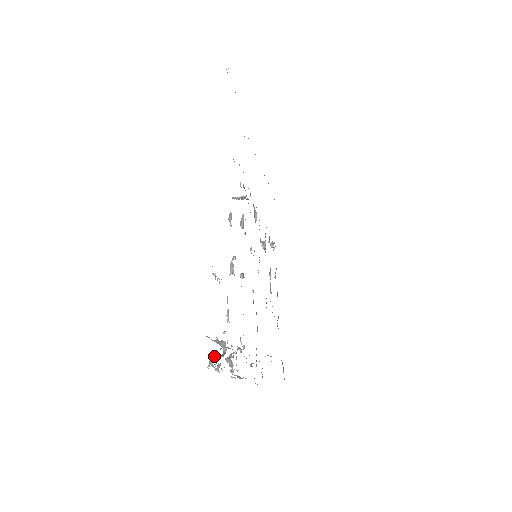
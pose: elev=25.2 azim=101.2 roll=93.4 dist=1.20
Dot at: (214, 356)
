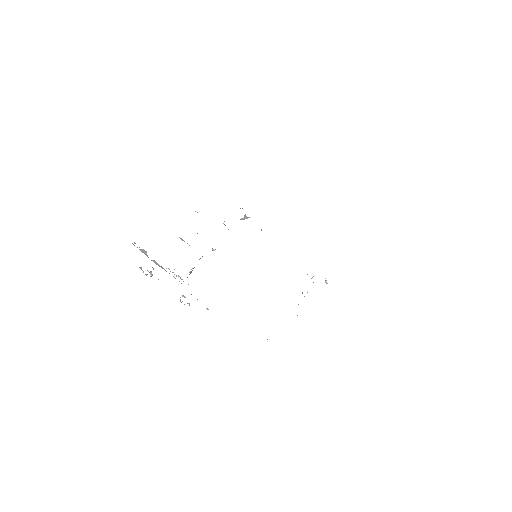
Dot at: occluded
